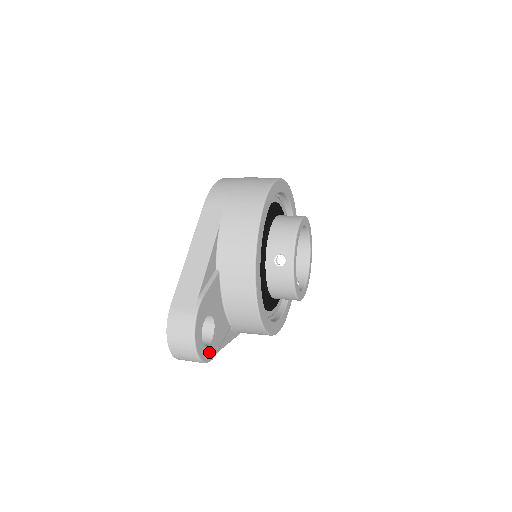
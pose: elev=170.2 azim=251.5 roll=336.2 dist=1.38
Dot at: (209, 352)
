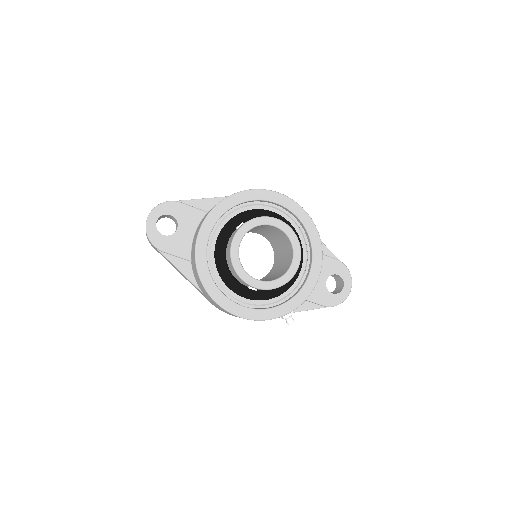
Dot at: (157, 237)
